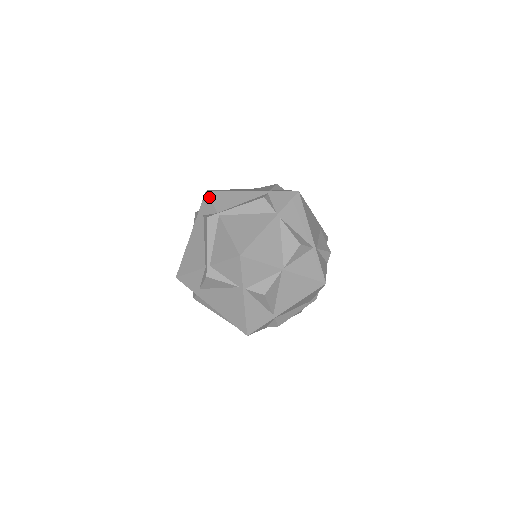
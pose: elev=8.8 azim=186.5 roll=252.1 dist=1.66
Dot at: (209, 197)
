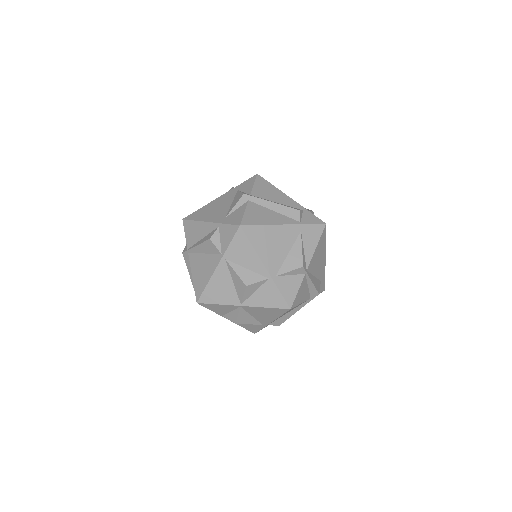
Dot at: occluded
